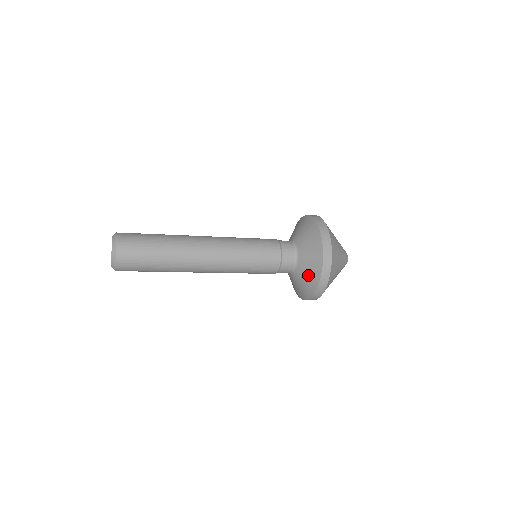
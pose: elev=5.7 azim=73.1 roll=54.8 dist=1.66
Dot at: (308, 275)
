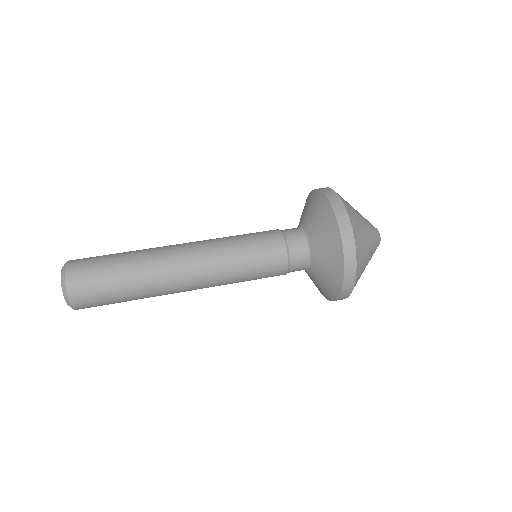
Dot at: occluded
